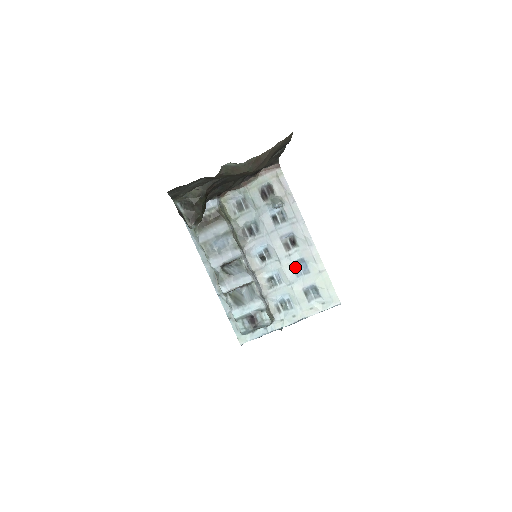
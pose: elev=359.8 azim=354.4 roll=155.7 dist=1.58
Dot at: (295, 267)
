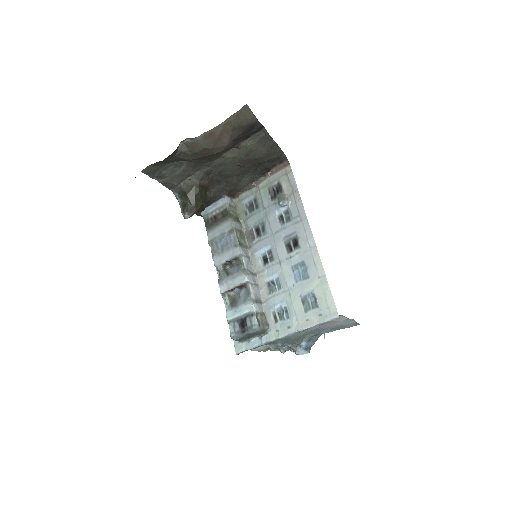
Dot at: (295, 271)
